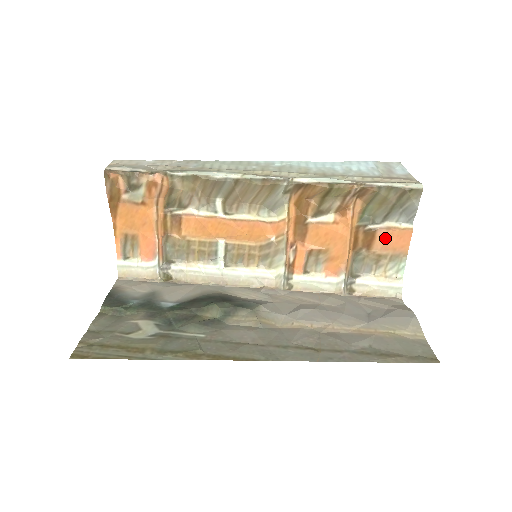
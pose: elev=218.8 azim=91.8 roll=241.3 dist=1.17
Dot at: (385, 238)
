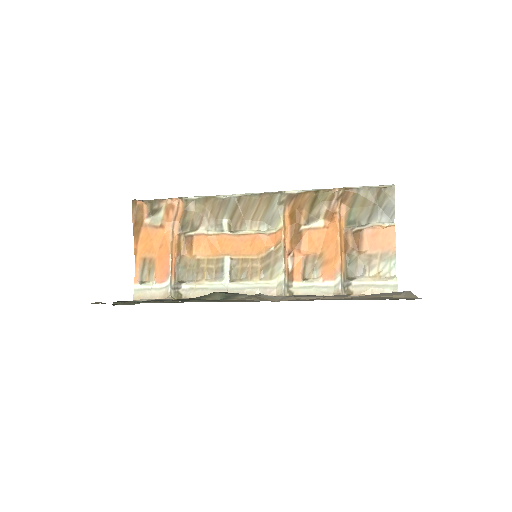
Dot at: (372, 237)
